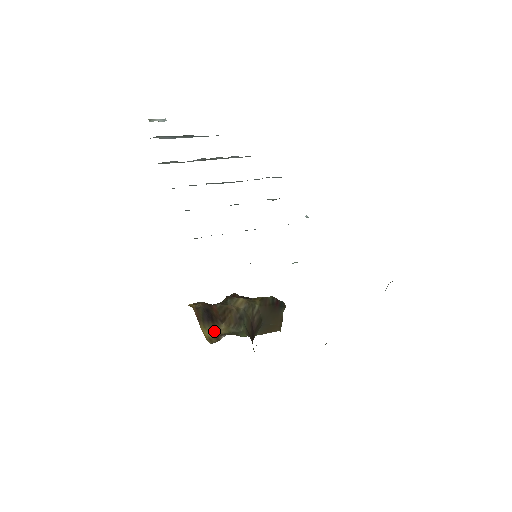
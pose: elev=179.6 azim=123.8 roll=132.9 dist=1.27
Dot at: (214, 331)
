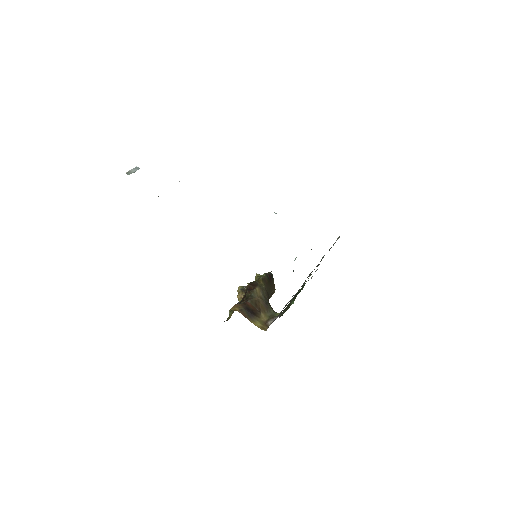
Dot at: (261, 321)
